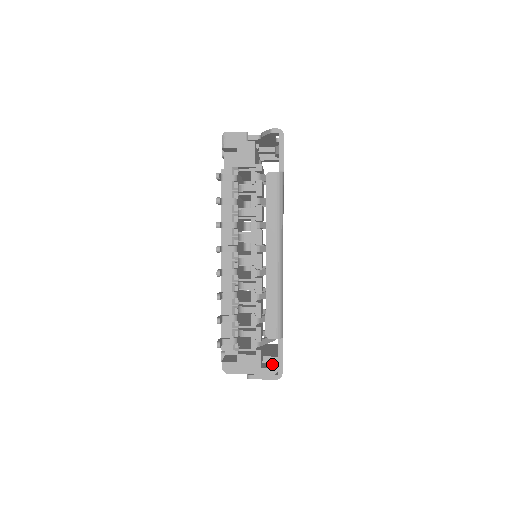
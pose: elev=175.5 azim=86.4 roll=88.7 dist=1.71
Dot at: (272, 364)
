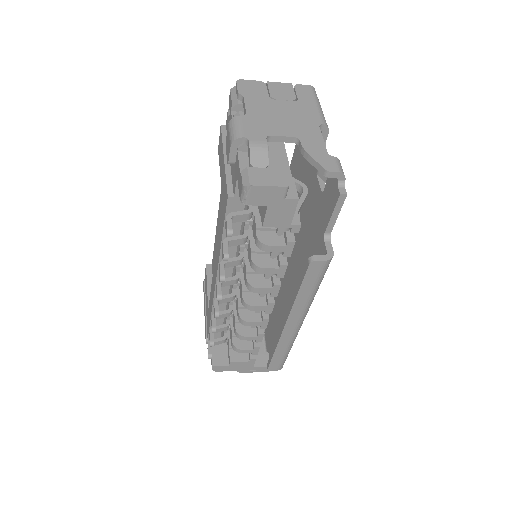
Dot at: (262, 356)
